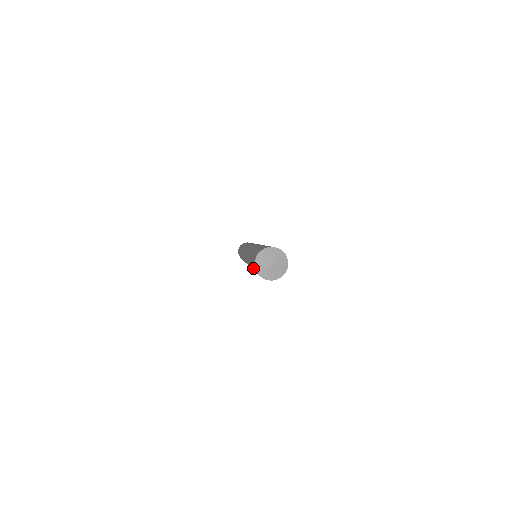
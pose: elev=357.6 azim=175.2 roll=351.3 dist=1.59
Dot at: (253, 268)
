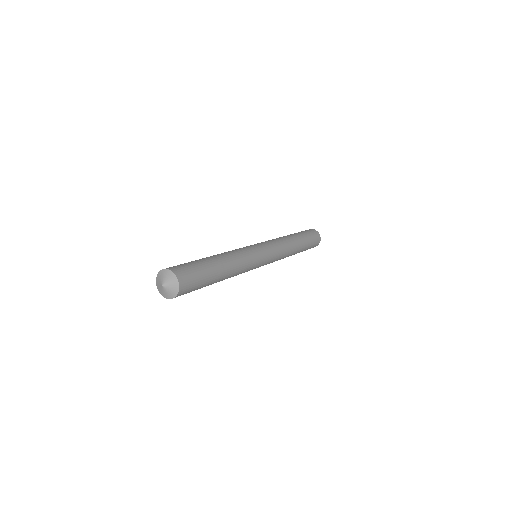
Dot at: occluded
